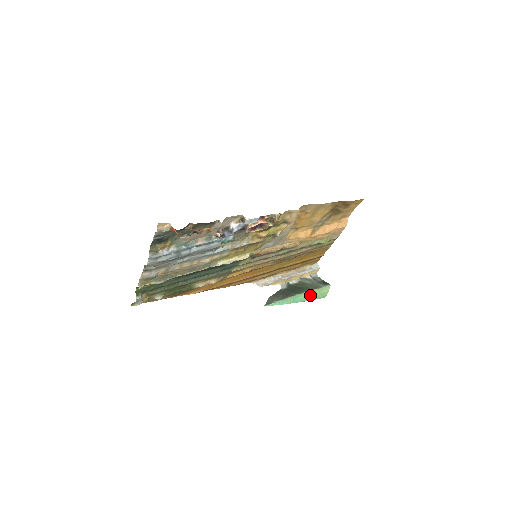
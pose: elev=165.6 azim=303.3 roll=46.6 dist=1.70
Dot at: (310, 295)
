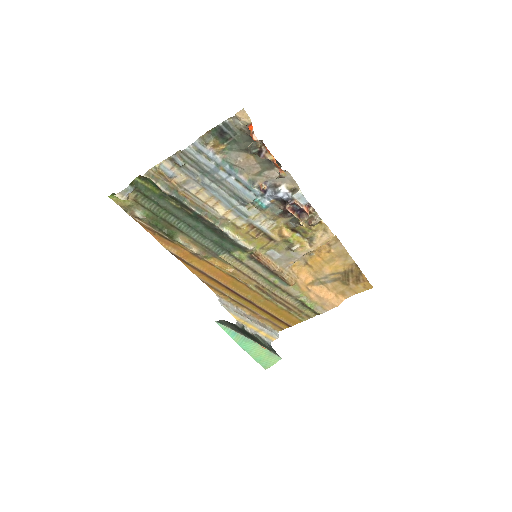
Dot at: (258, 351)
